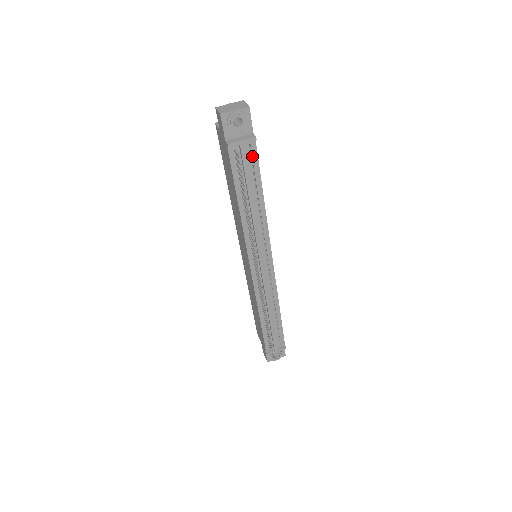
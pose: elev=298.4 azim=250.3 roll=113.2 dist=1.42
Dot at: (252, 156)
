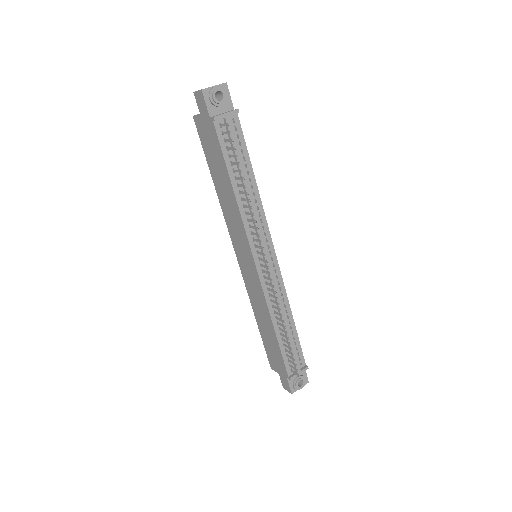
Dot at: (237, 132)
